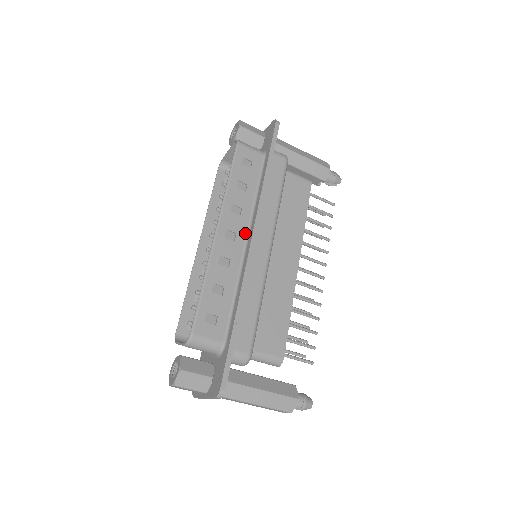
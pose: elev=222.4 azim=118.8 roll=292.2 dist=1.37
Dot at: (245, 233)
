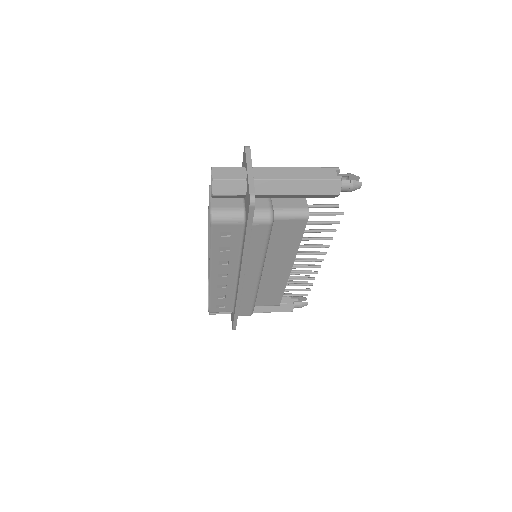
Dot at: (235, 272)
